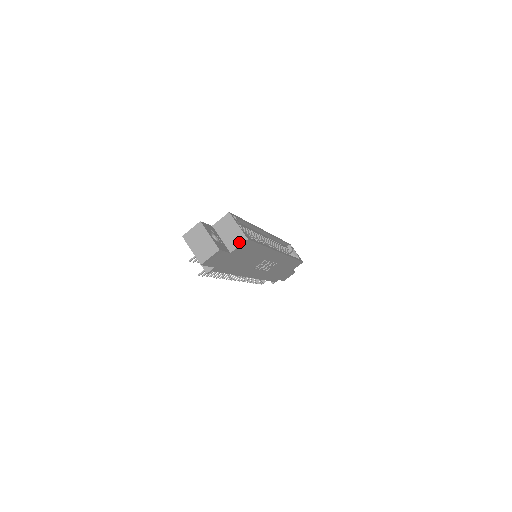
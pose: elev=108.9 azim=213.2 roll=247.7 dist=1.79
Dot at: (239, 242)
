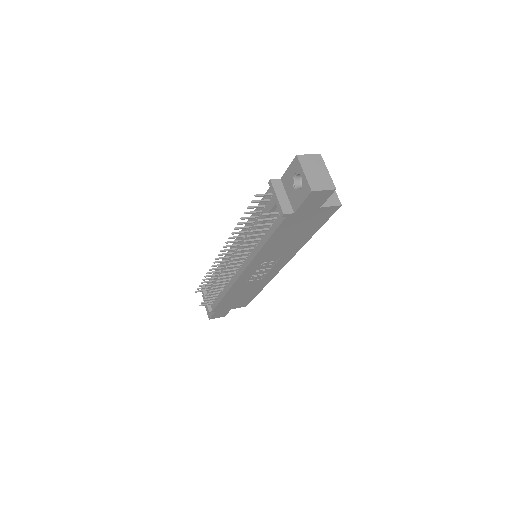
Dot at: (332, 203)
